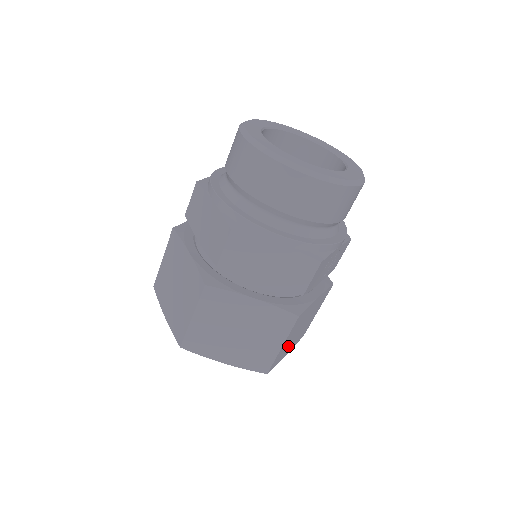
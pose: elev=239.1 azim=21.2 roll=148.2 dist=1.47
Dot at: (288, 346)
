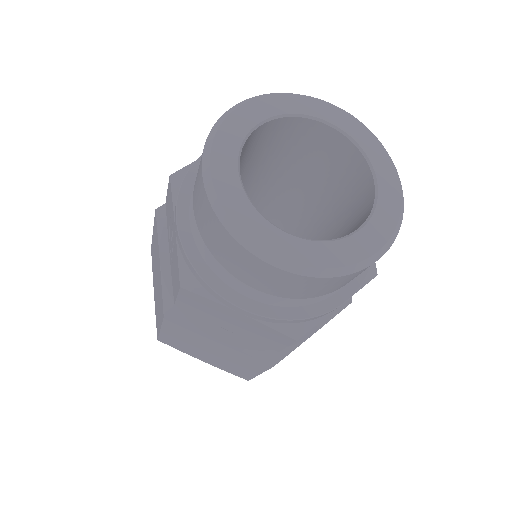
Dot at: occluded
